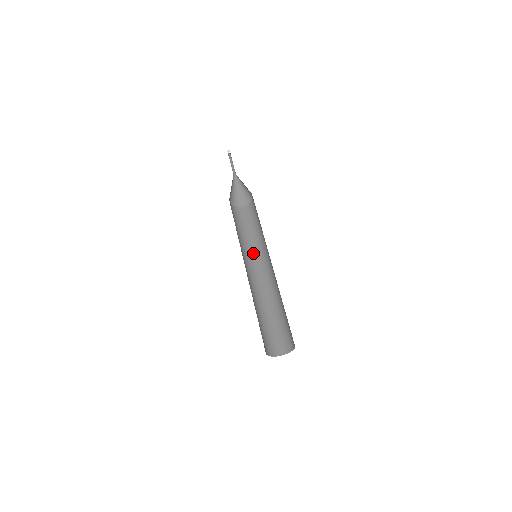
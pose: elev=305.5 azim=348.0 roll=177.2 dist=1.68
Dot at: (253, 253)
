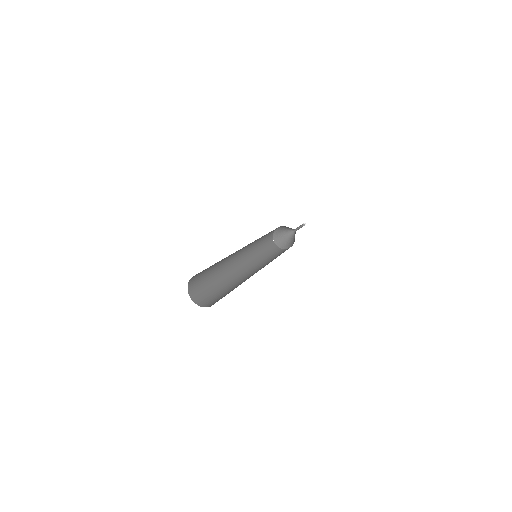
Dot at: occluded
